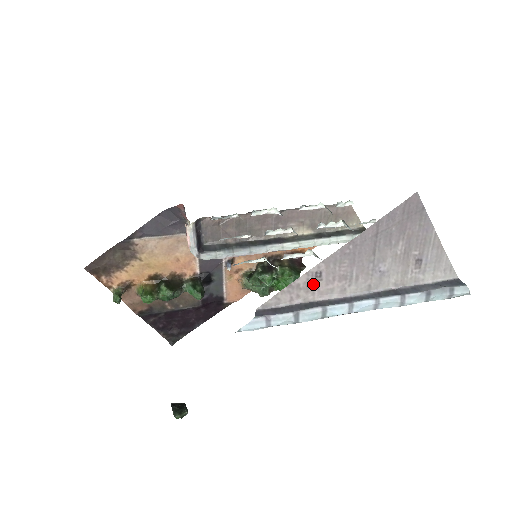
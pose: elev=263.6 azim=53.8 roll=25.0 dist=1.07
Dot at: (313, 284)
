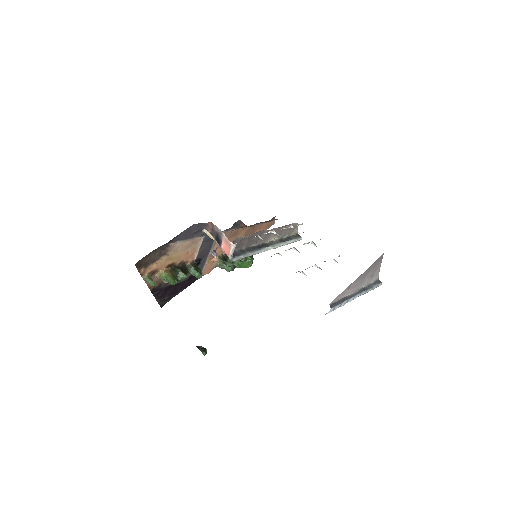
Dot at: (346, 291)
